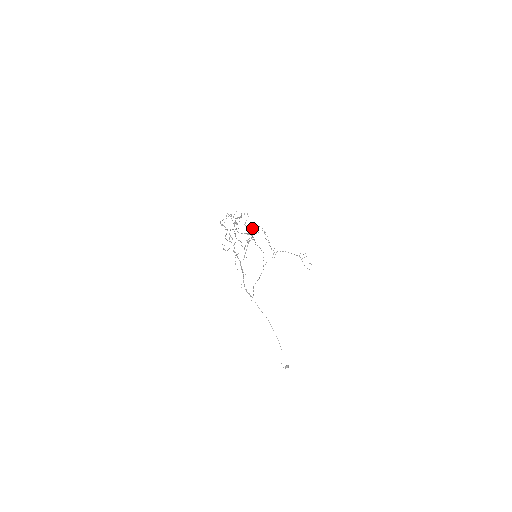
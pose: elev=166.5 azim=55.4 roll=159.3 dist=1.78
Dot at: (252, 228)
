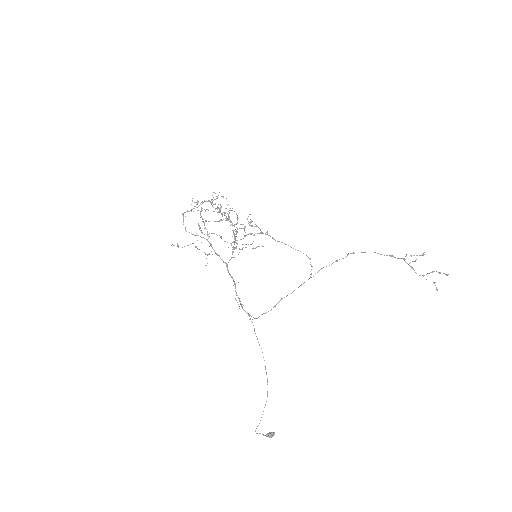
Dot at: (228, 215)
